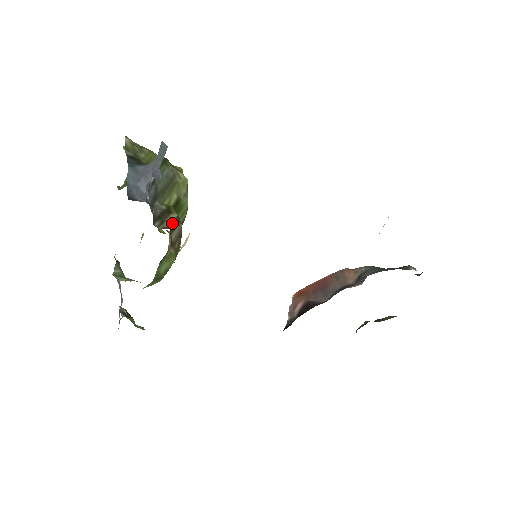
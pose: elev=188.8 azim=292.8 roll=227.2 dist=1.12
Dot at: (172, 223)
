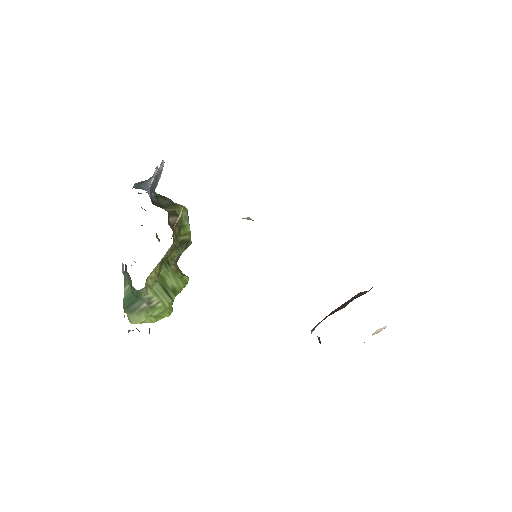
Dot at: (170, 211)
